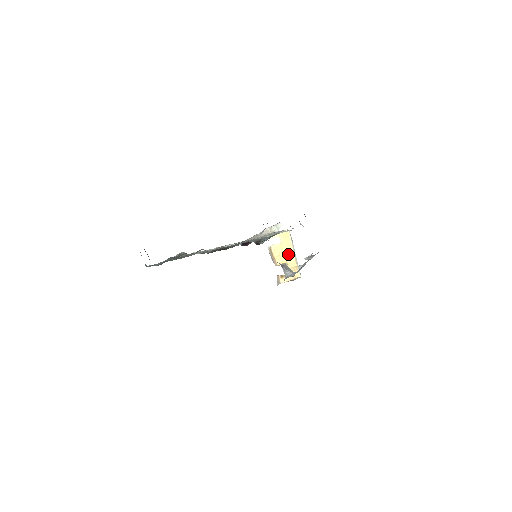
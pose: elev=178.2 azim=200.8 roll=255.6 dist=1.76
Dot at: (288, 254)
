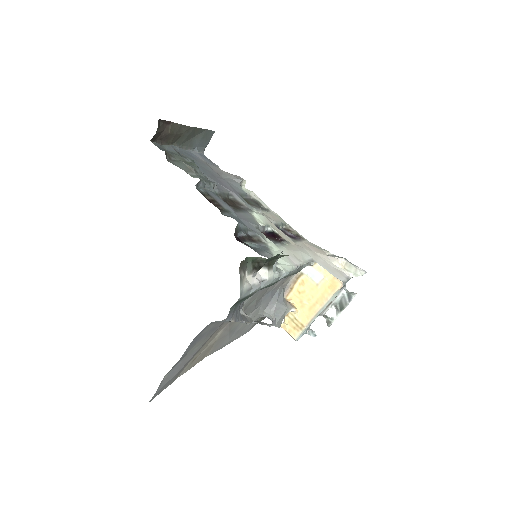
Dot at: (311, 304)
